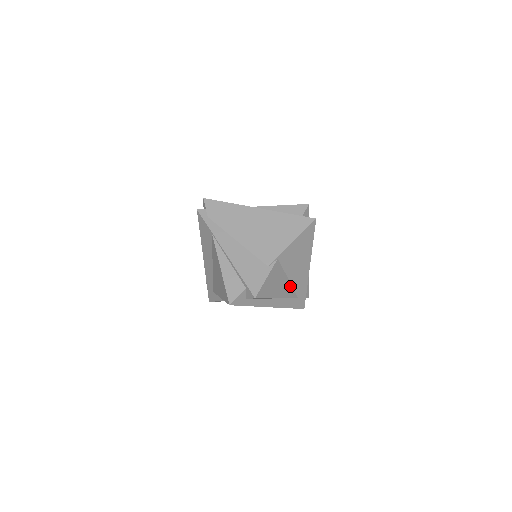
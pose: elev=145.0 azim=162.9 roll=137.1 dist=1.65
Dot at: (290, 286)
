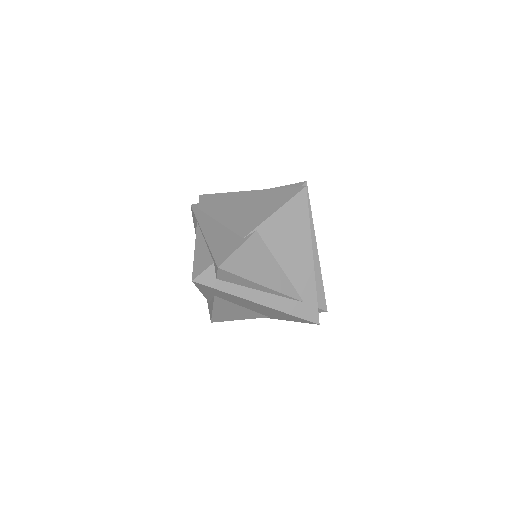
Dot at: (286, 279)
